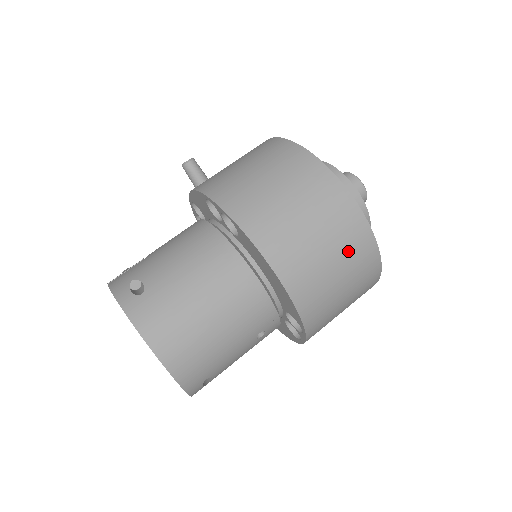
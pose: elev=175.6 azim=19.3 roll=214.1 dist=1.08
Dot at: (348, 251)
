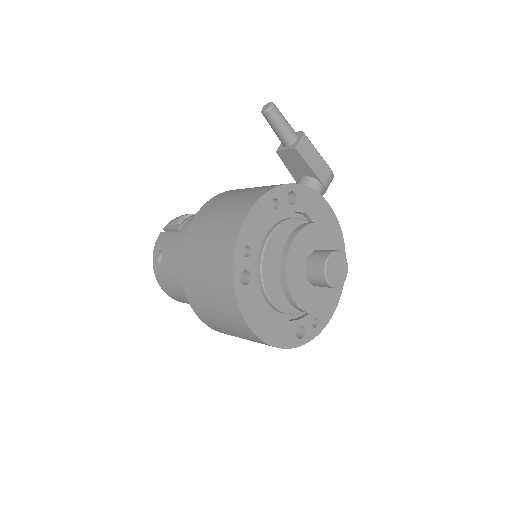
Dot at: (250, 339)
